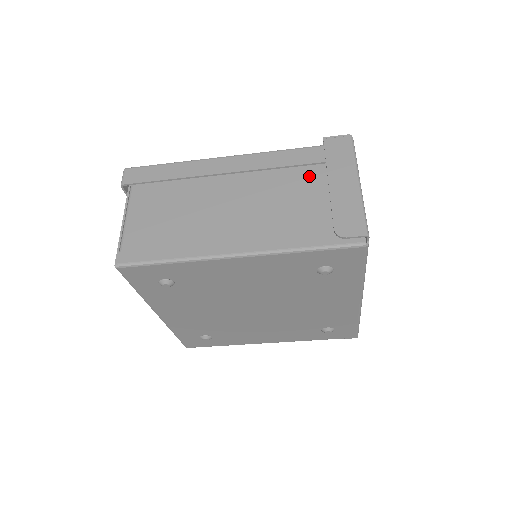
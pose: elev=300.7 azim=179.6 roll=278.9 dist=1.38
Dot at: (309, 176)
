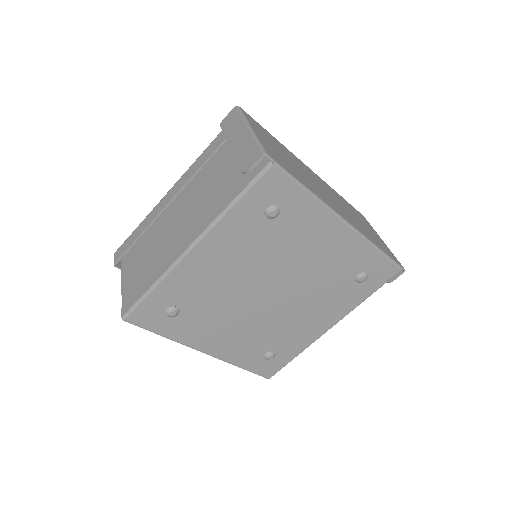
Dot at: (222, 156)
